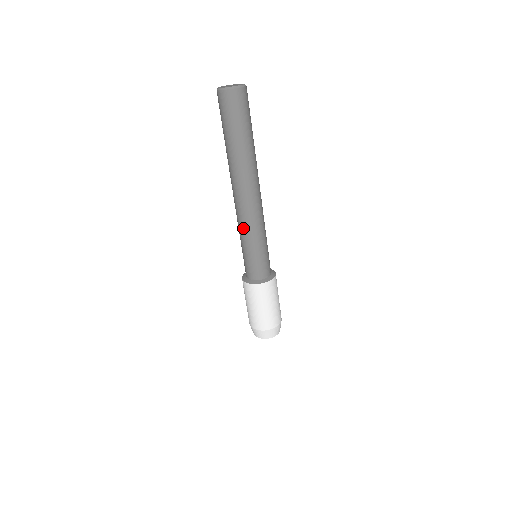
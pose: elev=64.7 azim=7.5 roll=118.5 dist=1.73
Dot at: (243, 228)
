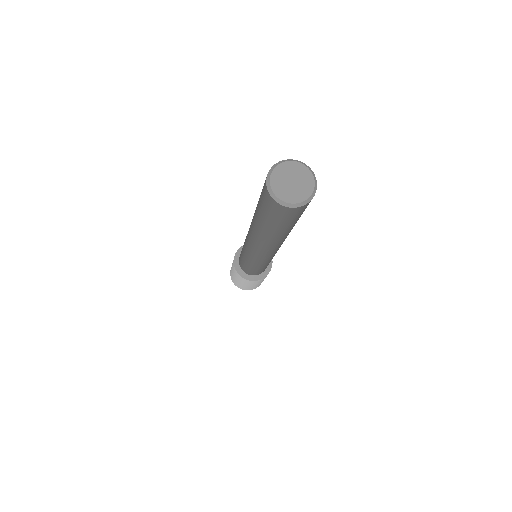
Dot at: (246, 251)
